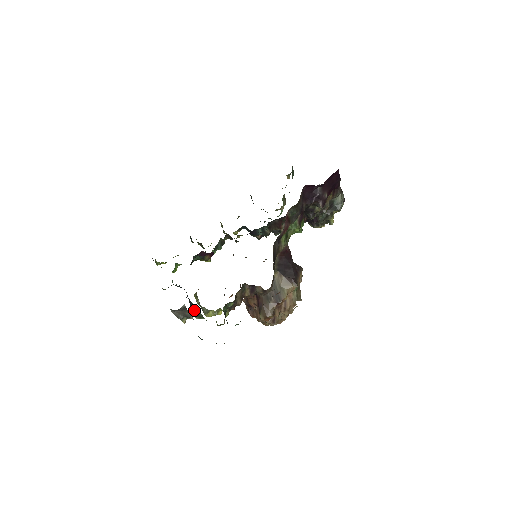
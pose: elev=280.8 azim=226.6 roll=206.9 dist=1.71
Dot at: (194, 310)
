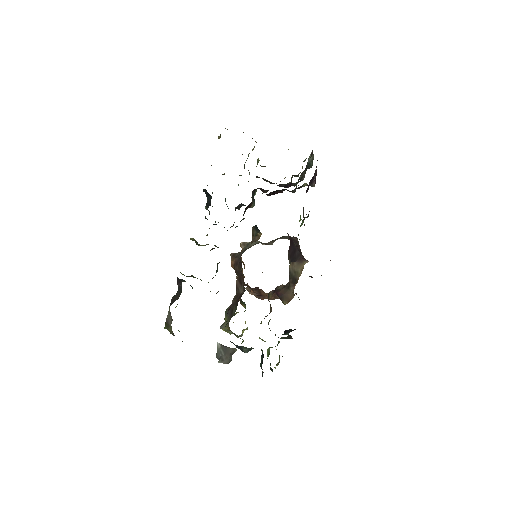
Dot at: (246, 350)
